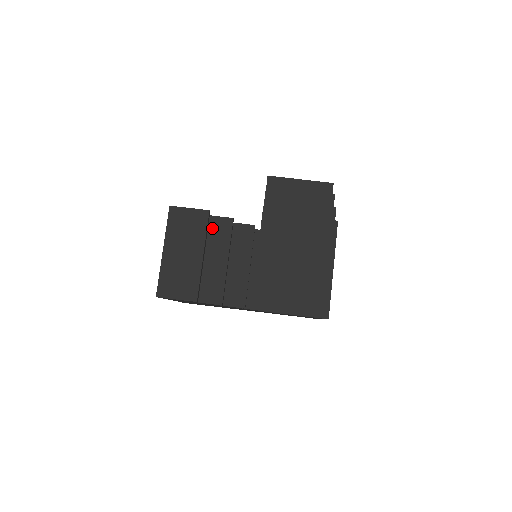
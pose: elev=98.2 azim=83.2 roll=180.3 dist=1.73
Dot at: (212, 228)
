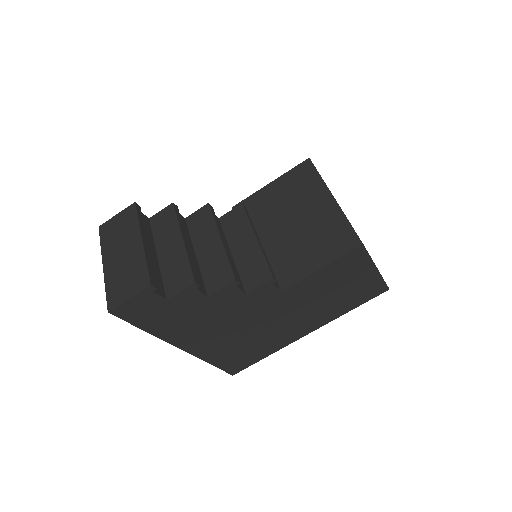
Dot at: (156, 225)
